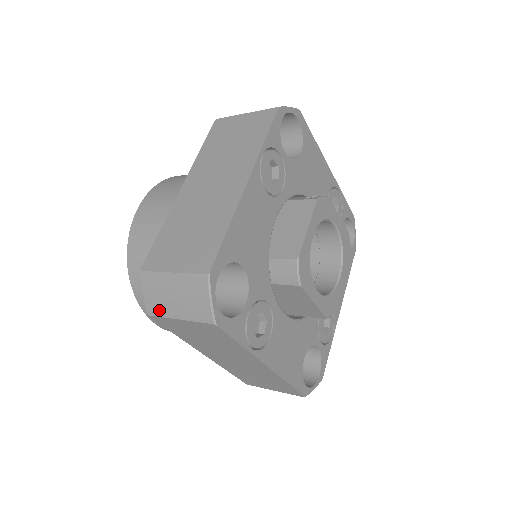
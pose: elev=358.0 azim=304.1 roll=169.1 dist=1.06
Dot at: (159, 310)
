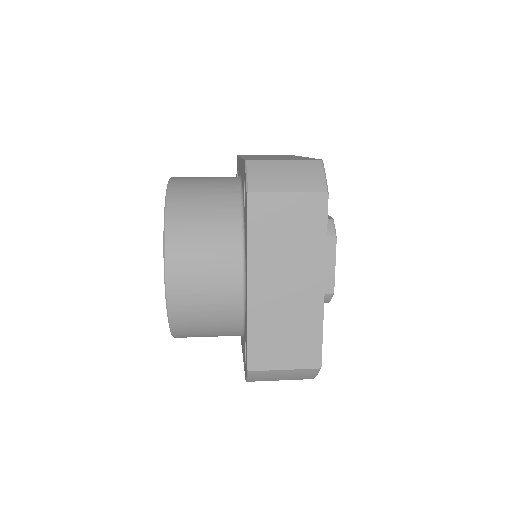
Dot at: (265, 186)
